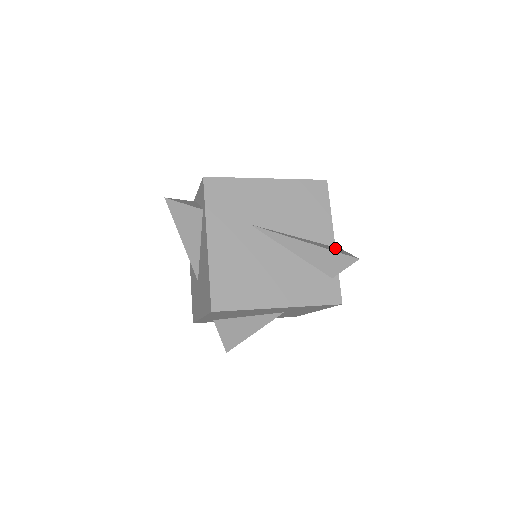
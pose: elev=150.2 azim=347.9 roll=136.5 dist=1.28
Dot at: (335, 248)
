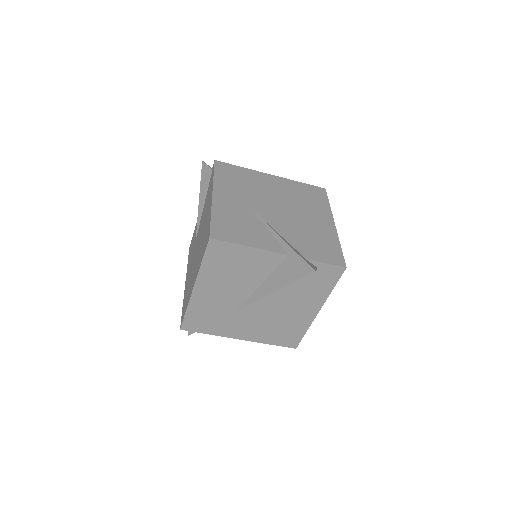
Dot at: (290, 262)
